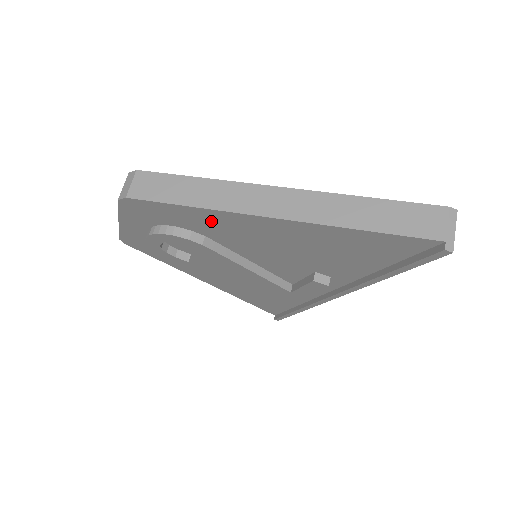
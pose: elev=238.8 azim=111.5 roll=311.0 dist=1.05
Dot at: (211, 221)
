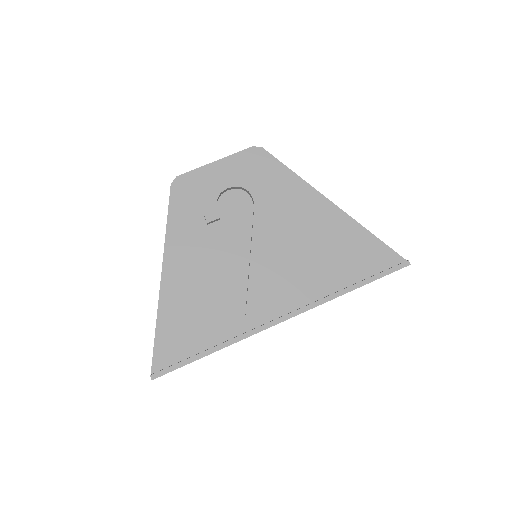
Dot at: (292, 191)
